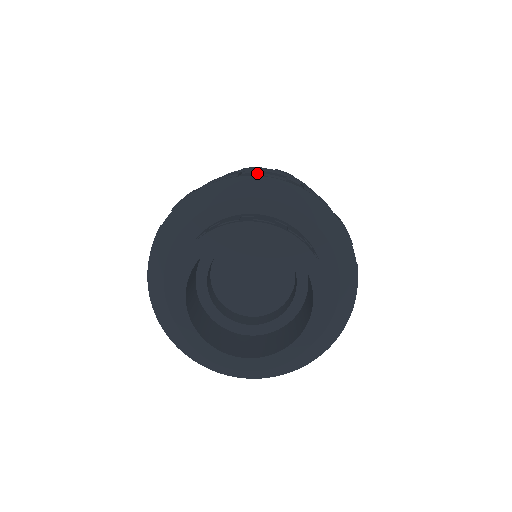
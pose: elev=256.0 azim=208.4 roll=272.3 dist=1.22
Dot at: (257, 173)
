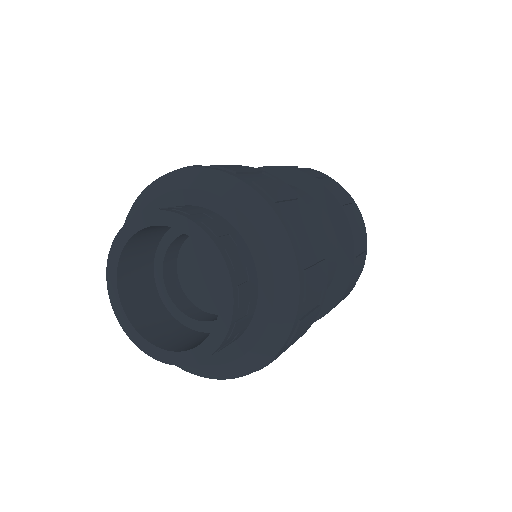
Dot at: (210, 165)
